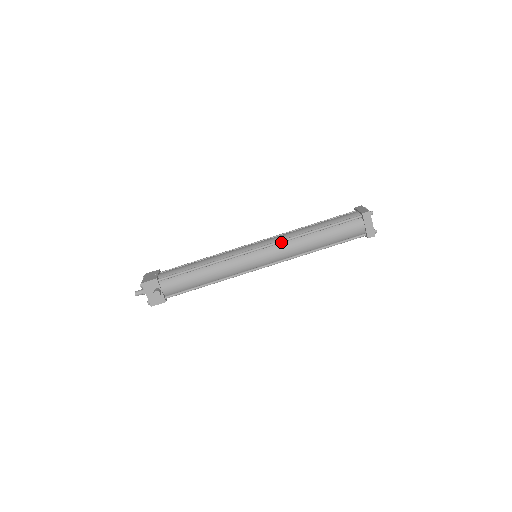
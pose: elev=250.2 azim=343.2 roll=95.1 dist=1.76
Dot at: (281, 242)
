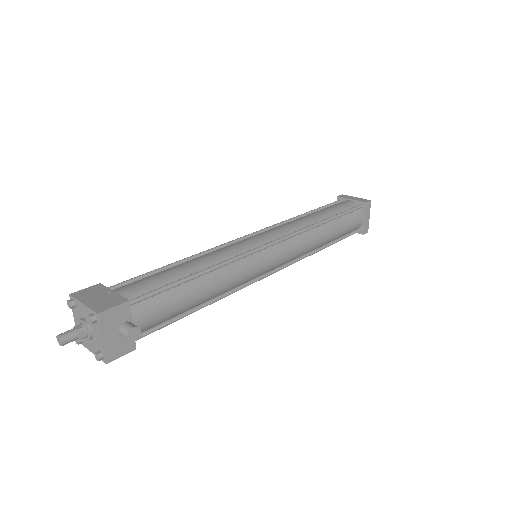
Dot at: (297, 234)
